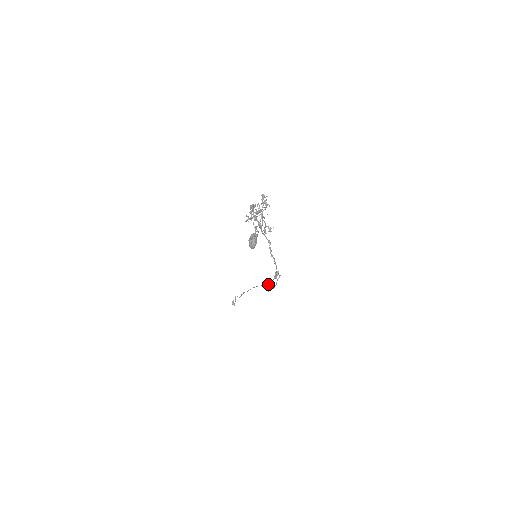
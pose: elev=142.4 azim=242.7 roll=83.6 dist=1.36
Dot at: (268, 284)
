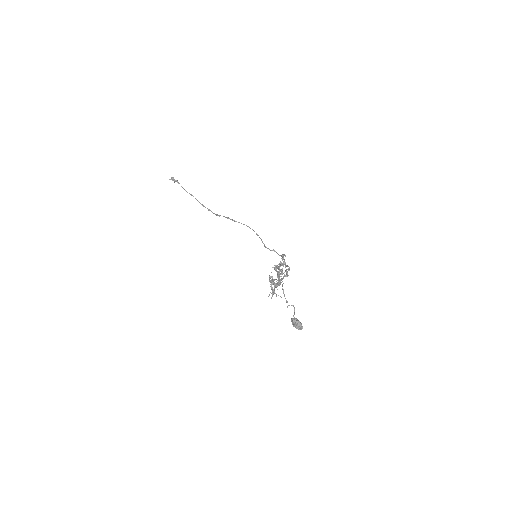
Dot at: (282, 274)
